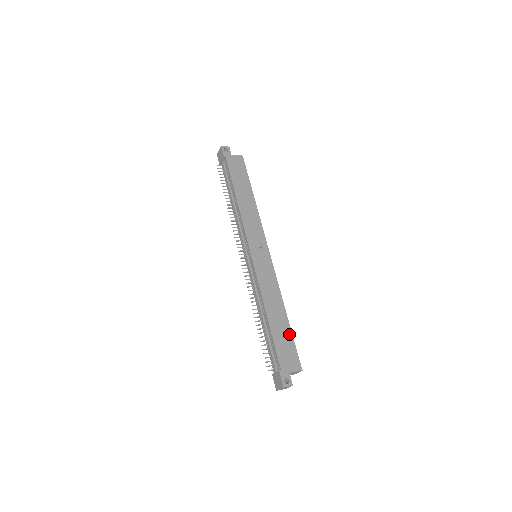
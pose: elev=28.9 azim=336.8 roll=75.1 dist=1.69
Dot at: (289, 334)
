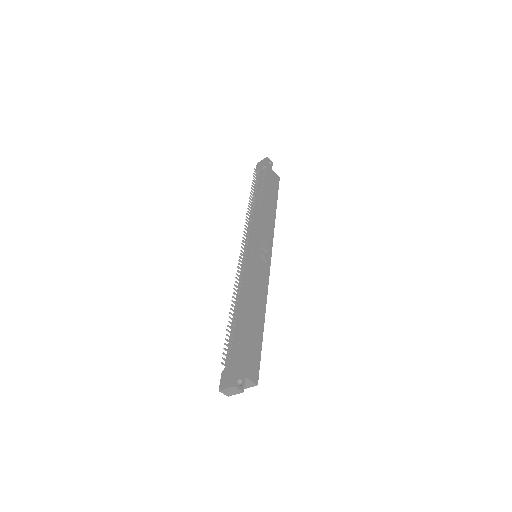
Dot at: (259, 341)
